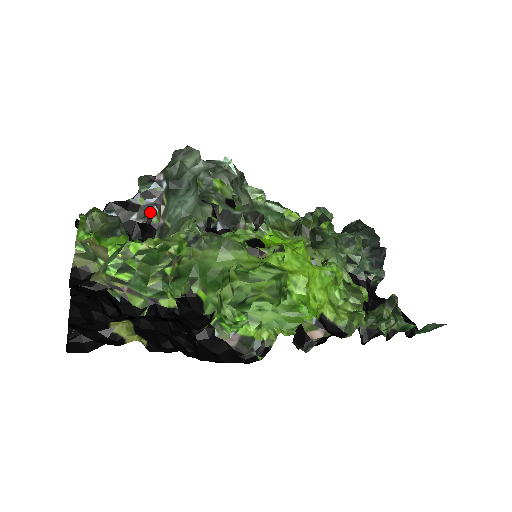
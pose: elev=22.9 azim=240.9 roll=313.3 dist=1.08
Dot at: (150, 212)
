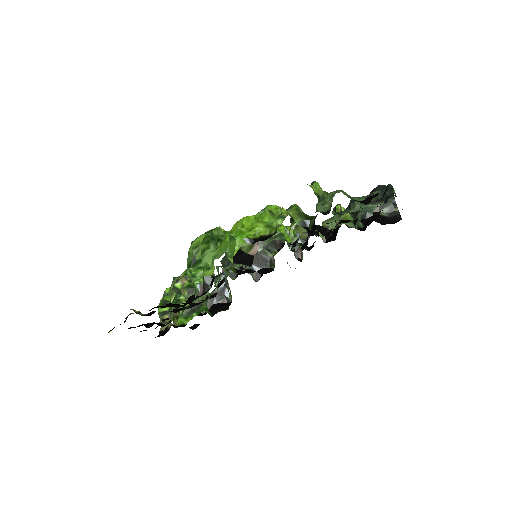
Dot at: (225, 294)
